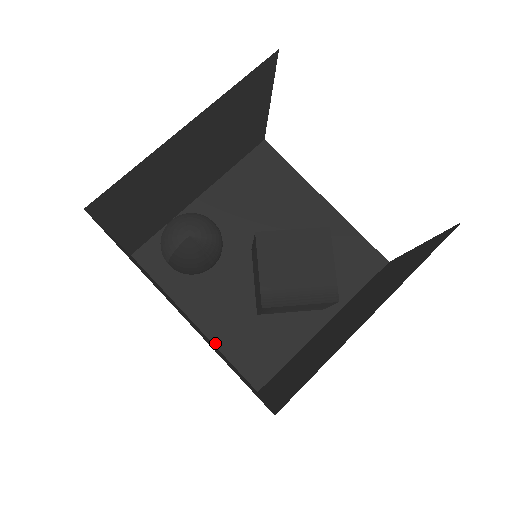
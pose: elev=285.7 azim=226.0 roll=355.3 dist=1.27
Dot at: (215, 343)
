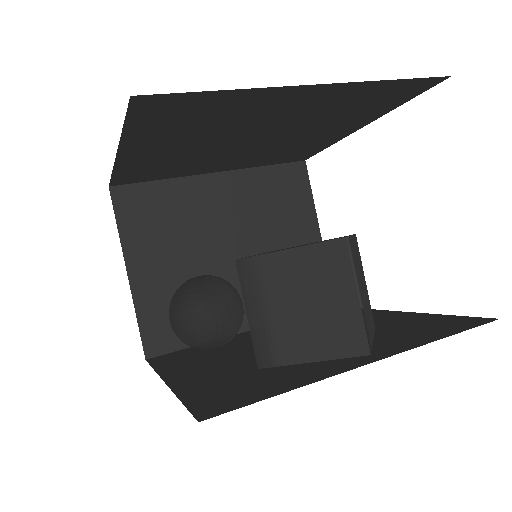
Dot at: (176, 391)
